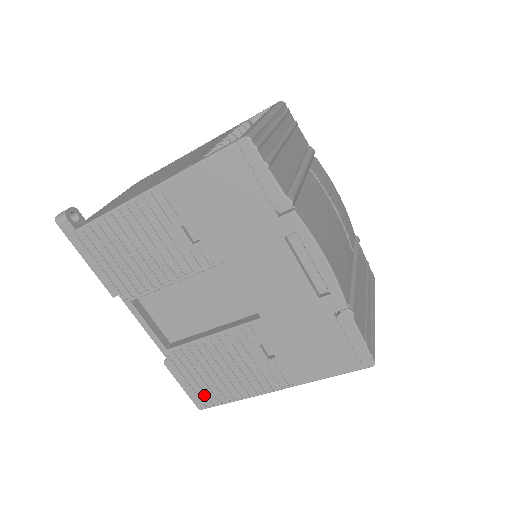
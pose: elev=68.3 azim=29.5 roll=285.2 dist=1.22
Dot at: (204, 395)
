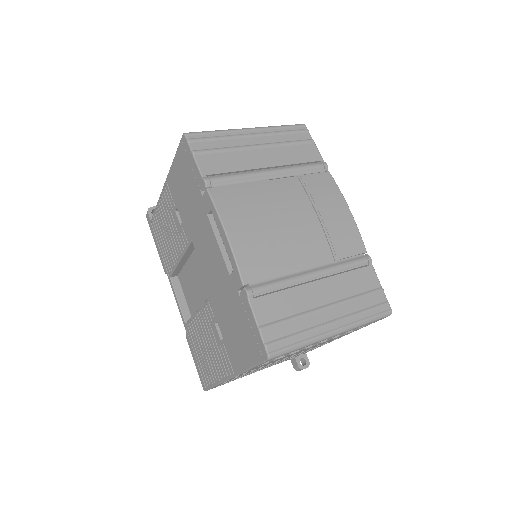
Dot at: (203, 374)
